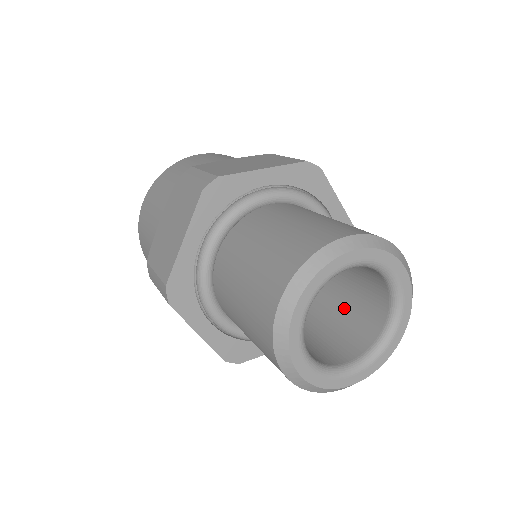
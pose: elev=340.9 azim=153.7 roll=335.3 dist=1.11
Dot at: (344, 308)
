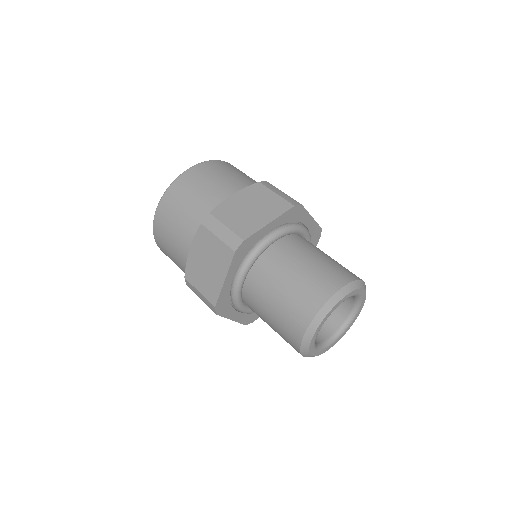
Dot at: occluded
